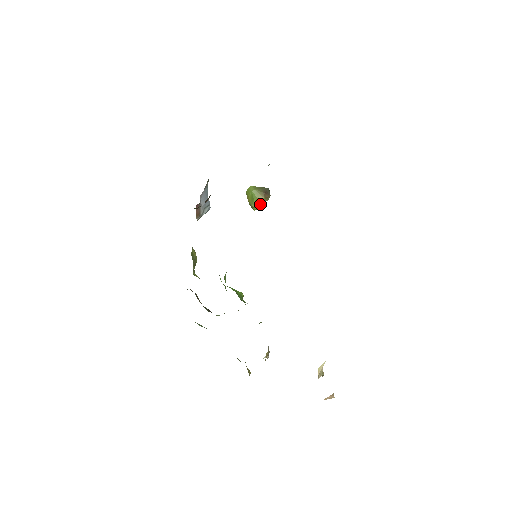
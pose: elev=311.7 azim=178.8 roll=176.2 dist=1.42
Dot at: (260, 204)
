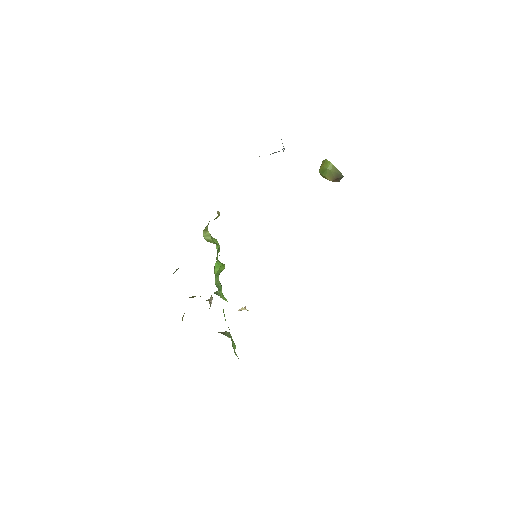
Dot at: occluded
